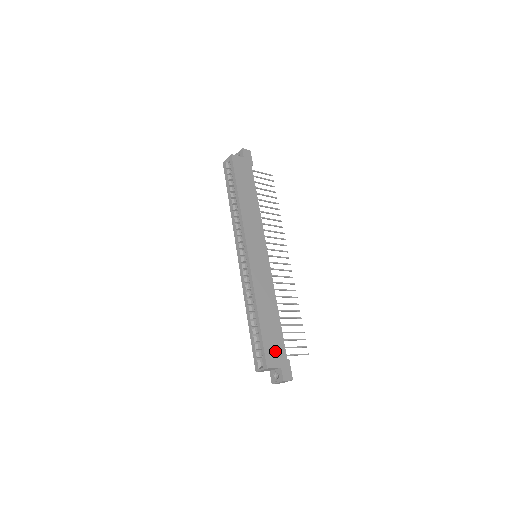
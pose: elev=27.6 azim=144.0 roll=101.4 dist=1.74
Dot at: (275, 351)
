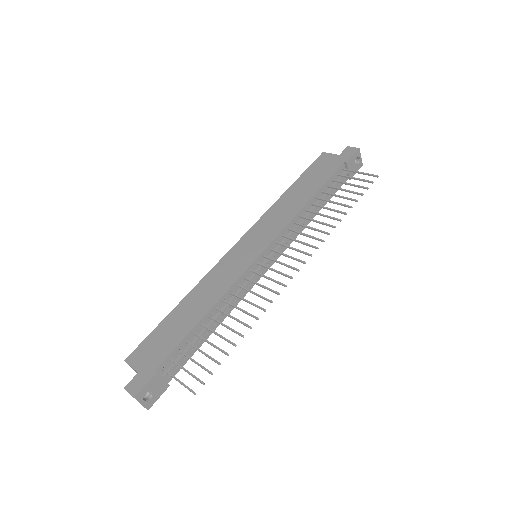
Dot at: (152, 351)
